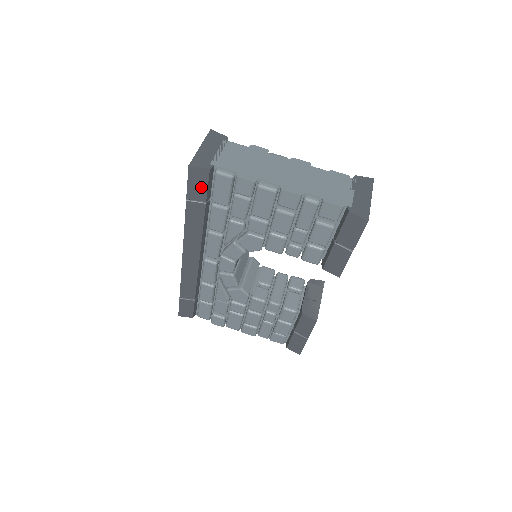
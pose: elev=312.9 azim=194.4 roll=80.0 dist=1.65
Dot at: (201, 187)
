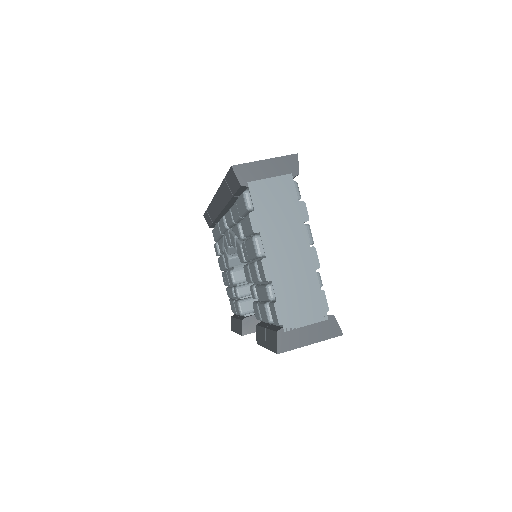
Dot at: (234, 185)
